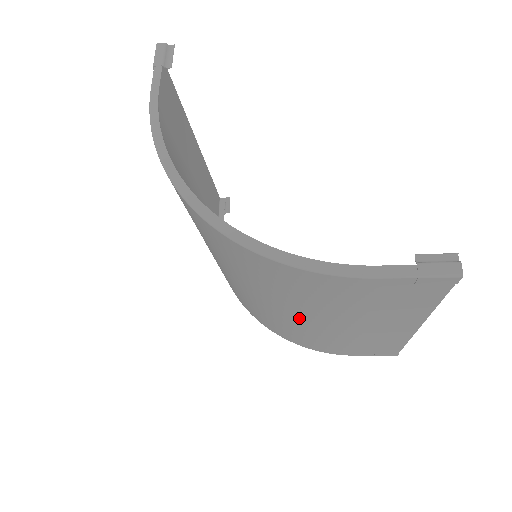
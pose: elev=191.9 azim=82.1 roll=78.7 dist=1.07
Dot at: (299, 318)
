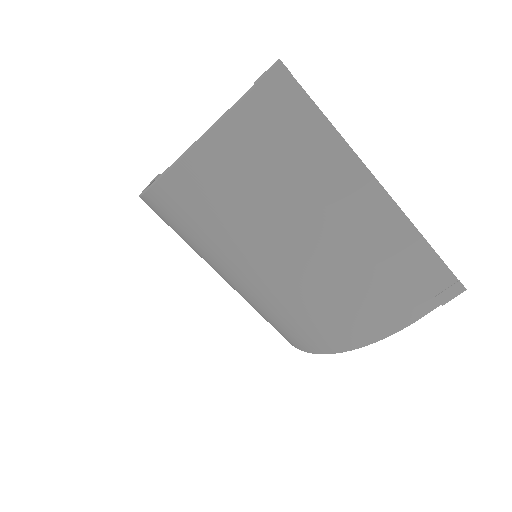
Dot at: (286, 256)
